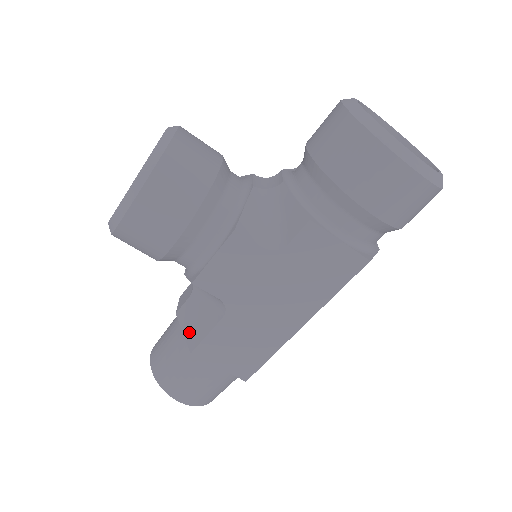
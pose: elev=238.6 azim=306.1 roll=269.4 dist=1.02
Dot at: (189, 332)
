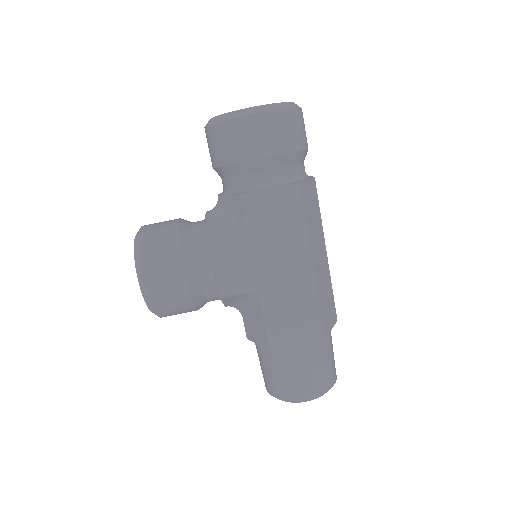
Dot at: (259, 338)
